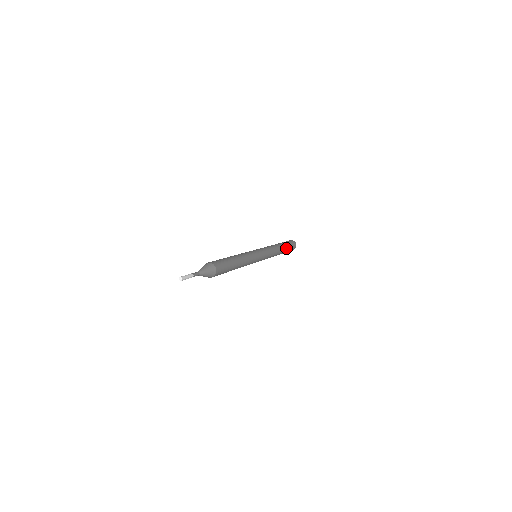
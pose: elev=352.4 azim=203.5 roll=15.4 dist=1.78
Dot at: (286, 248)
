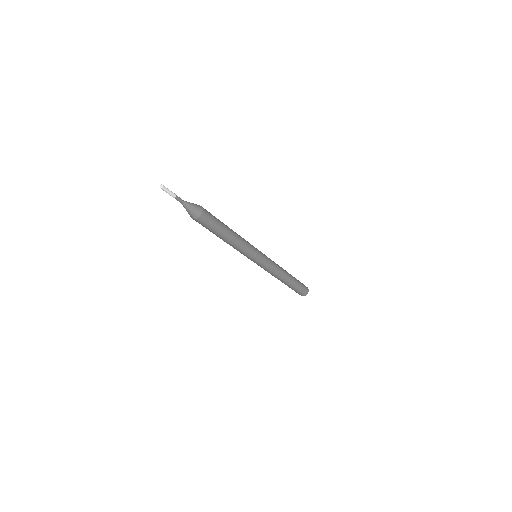
Dot at: (294, 278)
